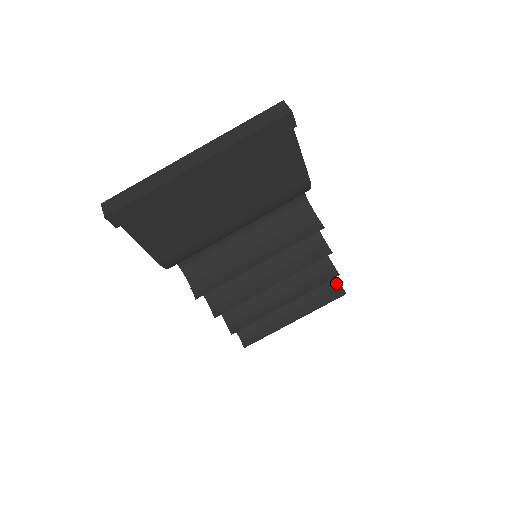
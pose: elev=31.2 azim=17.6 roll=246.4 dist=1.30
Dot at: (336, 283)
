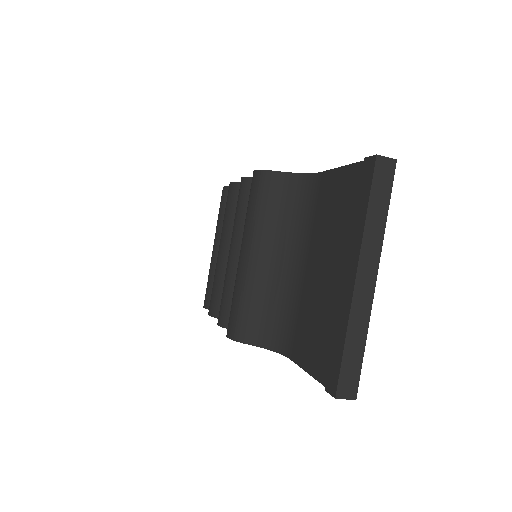
Dot at: occluded
